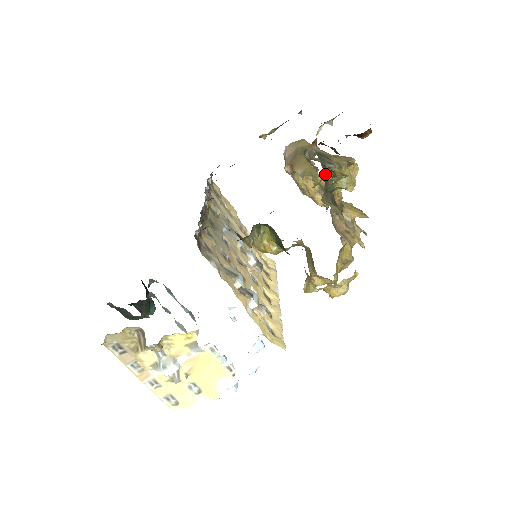
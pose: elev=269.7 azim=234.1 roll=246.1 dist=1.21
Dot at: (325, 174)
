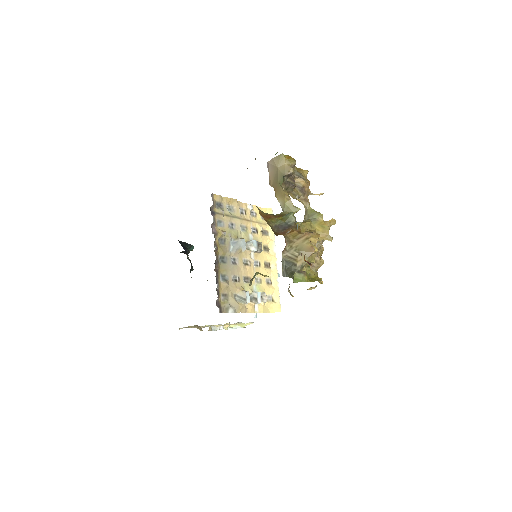
Dot at: (292, 278)
